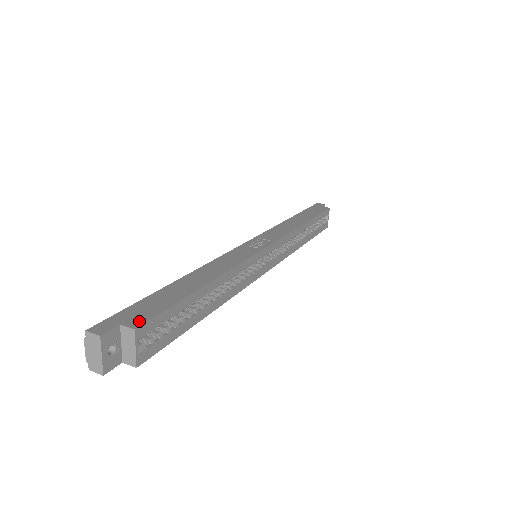
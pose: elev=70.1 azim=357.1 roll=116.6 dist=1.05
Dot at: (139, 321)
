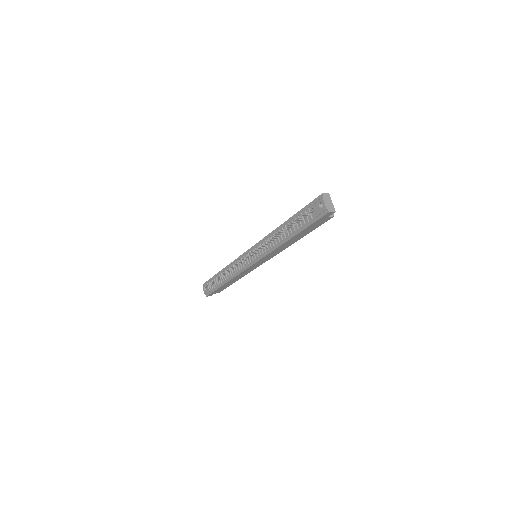
Dot at: occluded
